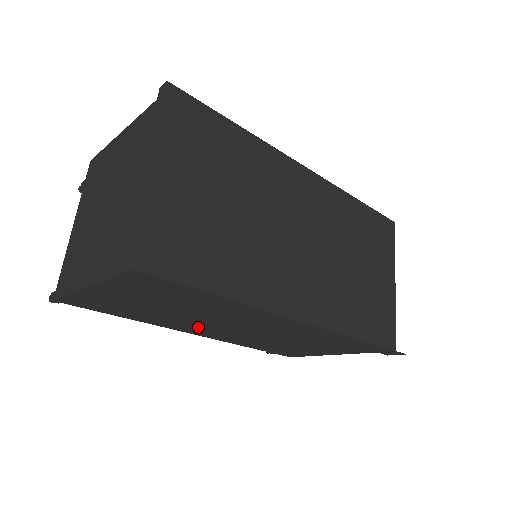
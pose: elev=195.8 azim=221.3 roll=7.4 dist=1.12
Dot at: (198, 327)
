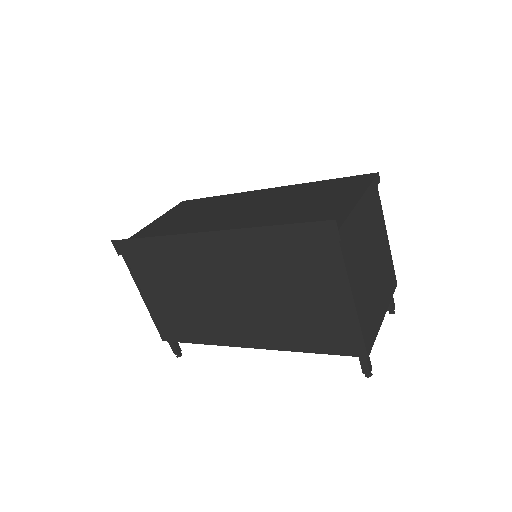
Dot at: (228, 323)
